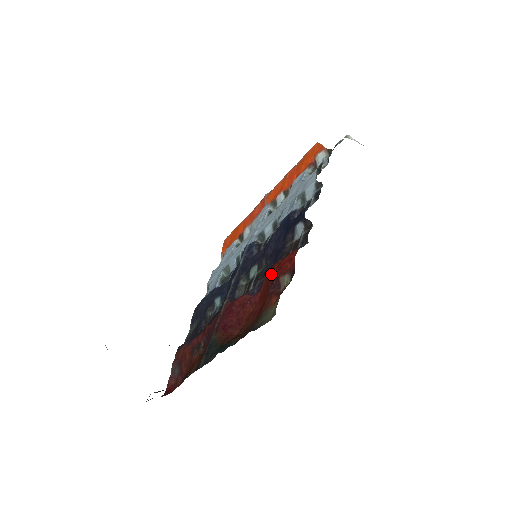
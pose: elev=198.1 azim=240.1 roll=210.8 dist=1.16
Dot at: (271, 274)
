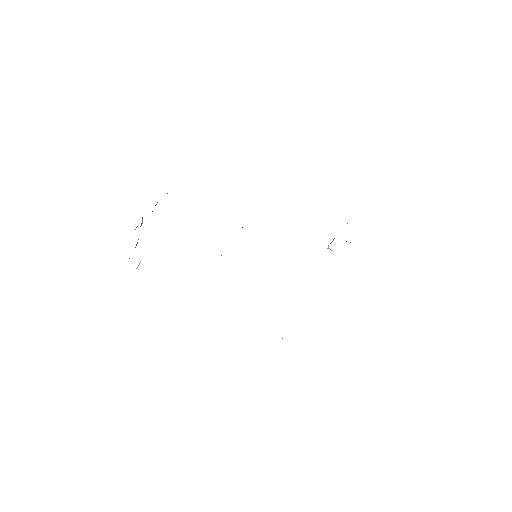
Dot at: occluded
